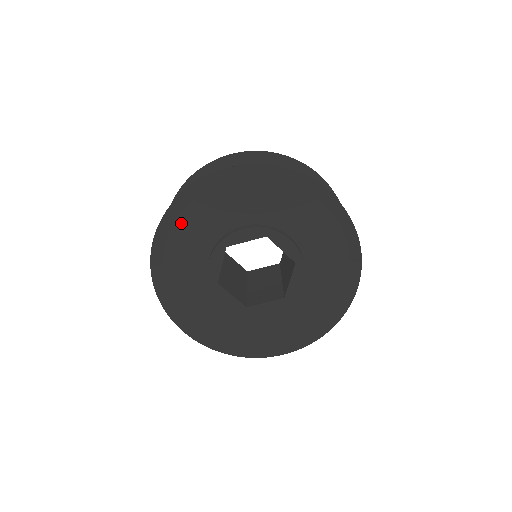
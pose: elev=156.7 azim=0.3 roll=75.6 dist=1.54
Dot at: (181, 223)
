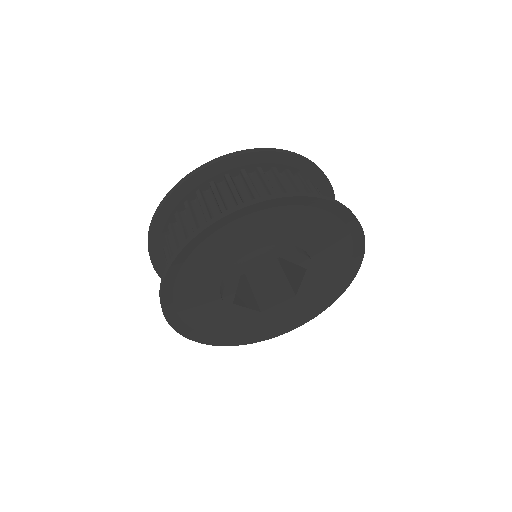
Dot at: (273, 213)
